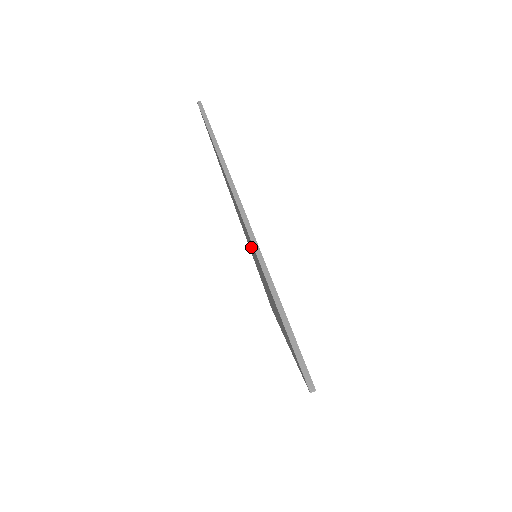
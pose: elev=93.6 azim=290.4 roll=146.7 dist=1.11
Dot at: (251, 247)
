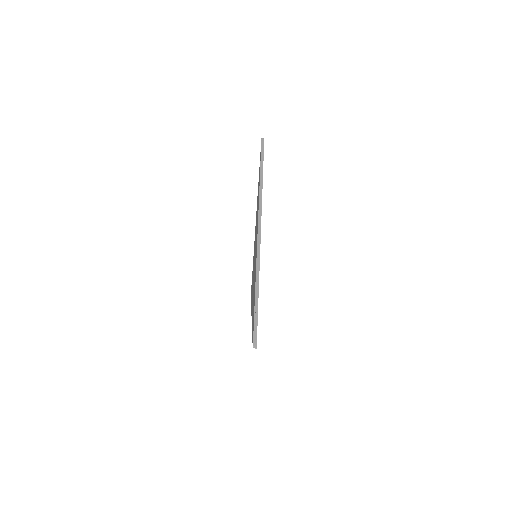
Dot at: (255, 249)
